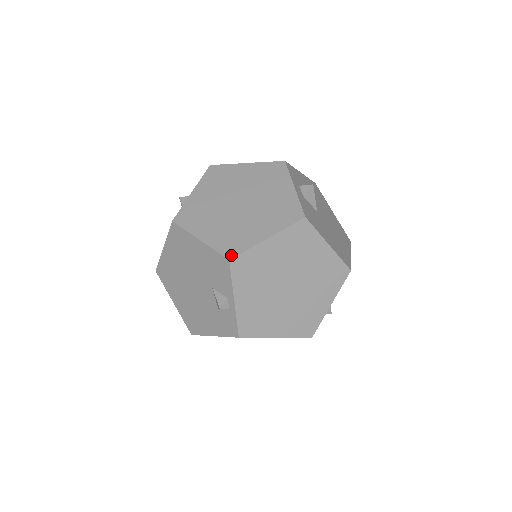
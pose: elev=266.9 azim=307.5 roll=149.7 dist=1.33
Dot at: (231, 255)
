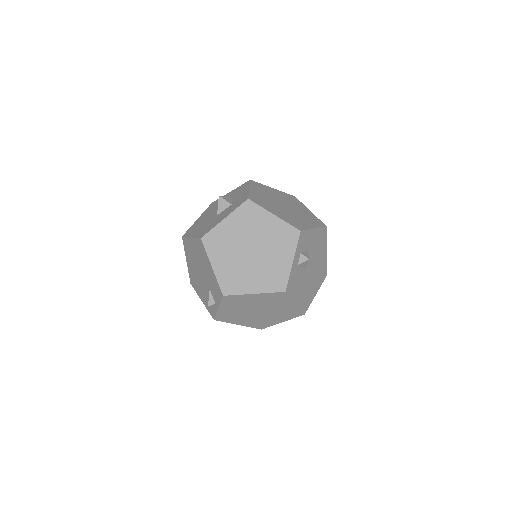
Dot at: (226, 293)
